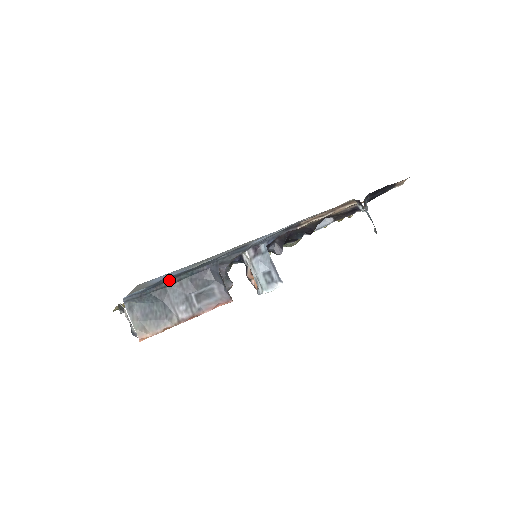
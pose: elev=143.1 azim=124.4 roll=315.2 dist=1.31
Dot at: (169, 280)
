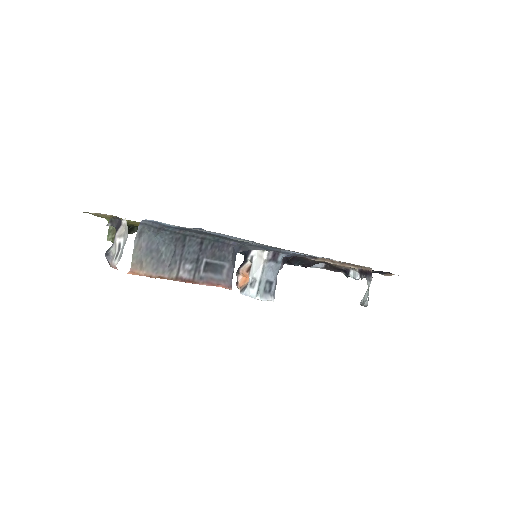
Dot at: (196, 232)
